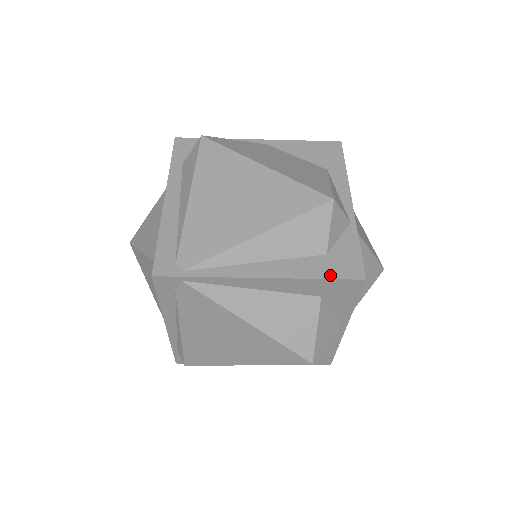
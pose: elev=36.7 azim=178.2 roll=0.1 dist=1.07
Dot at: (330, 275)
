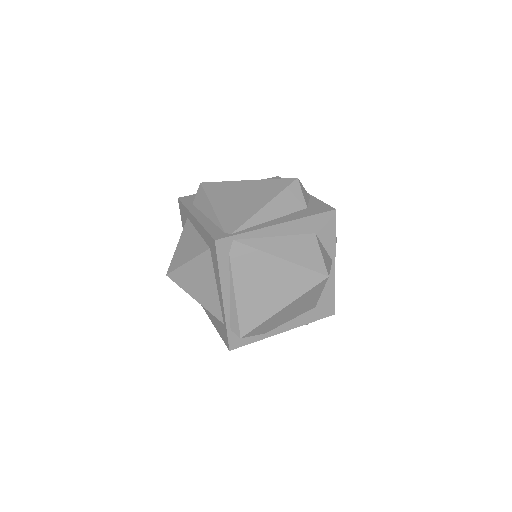
Dot at: (316, 213)
